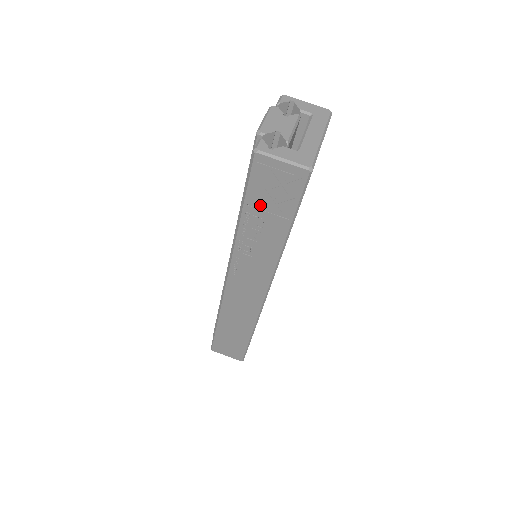
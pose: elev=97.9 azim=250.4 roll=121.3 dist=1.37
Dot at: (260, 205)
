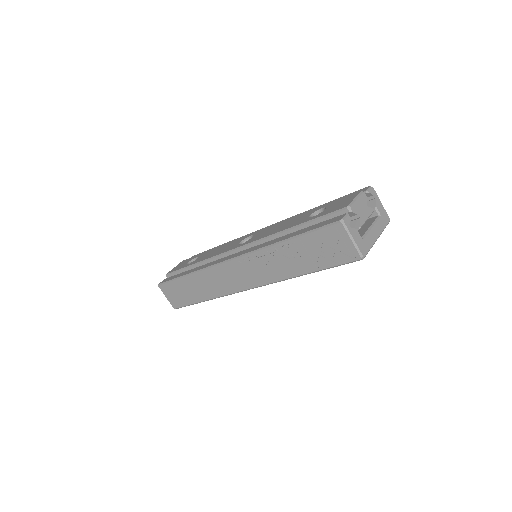
Dot at: (308, 246)
